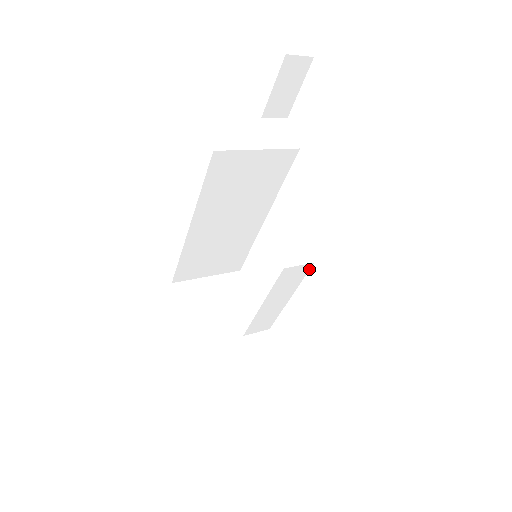
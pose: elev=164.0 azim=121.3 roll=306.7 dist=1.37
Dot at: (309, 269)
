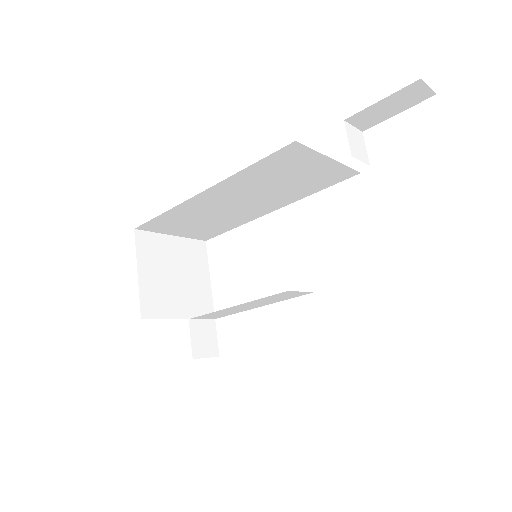
Dot at: occluded
